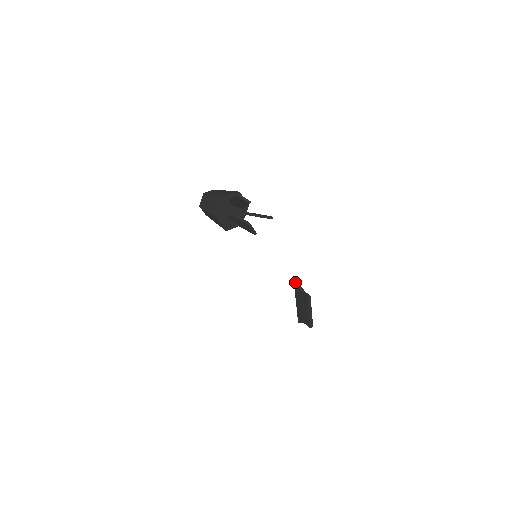
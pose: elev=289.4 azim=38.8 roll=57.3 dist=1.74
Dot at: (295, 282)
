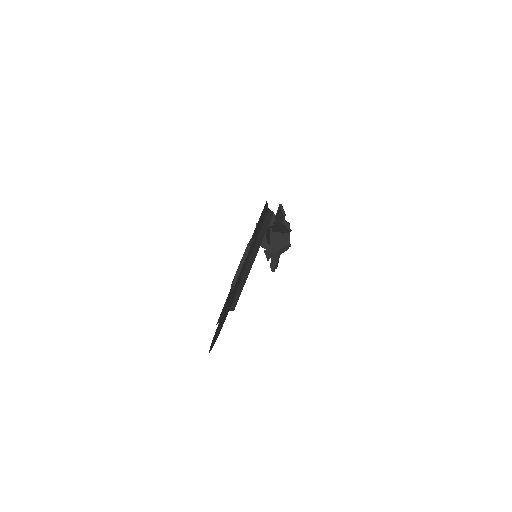
Dot at: (252, 238)
